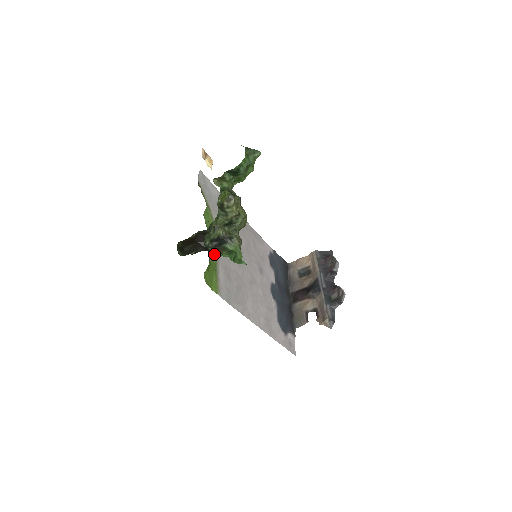
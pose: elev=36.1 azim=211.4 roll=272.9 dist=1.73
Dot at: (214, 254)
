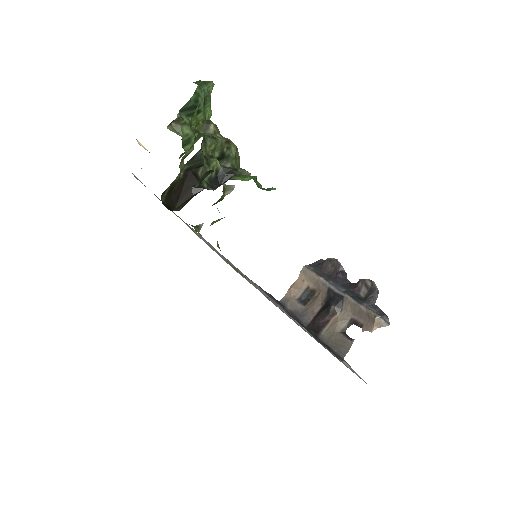
Dot at: occluded
